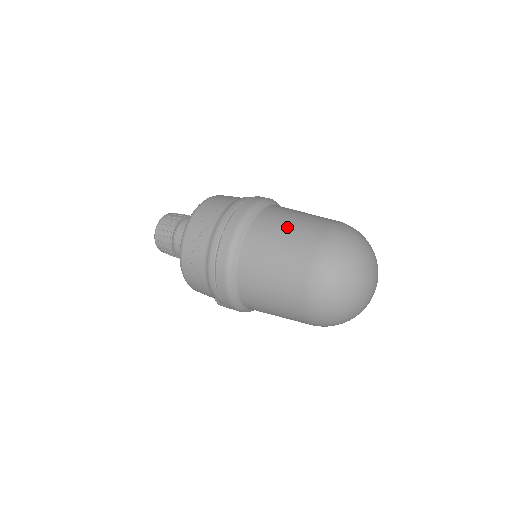
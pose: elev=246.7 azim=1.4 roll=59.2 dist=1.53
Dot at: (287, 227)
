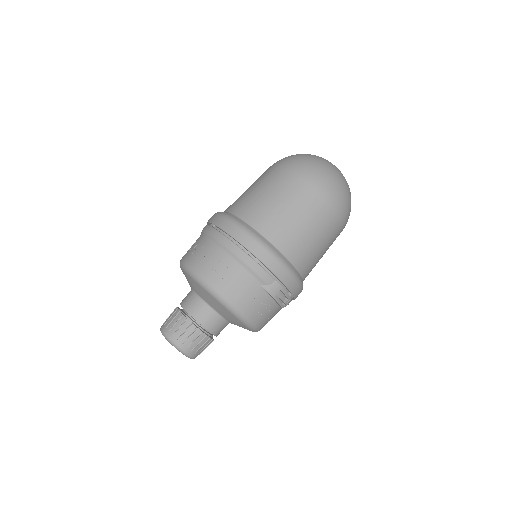
Dot at: occluded
